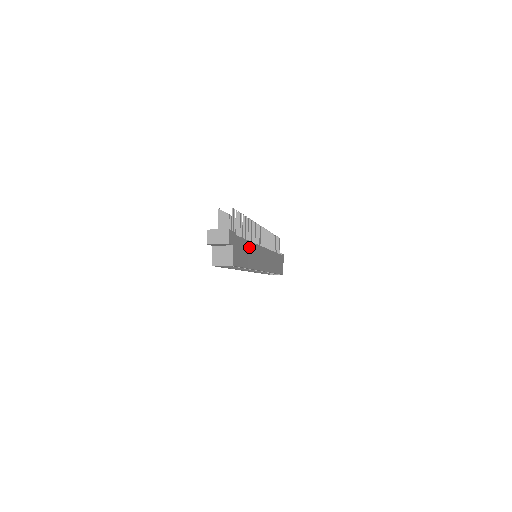
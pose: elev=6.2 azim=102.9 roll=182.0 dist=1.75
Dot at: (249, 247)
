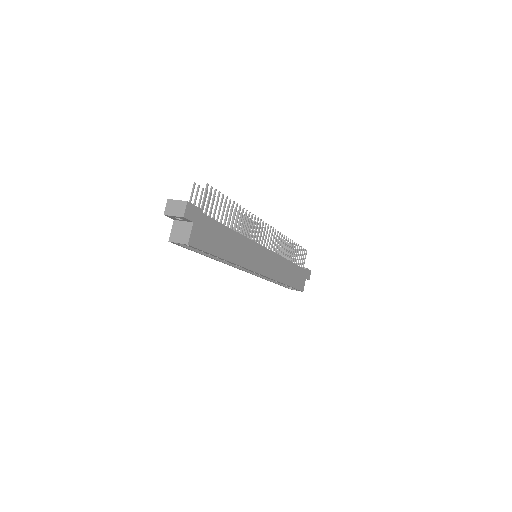
Dot at: (232, 237)
